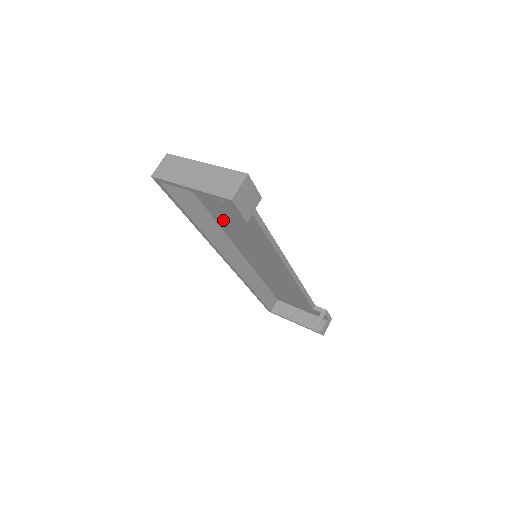
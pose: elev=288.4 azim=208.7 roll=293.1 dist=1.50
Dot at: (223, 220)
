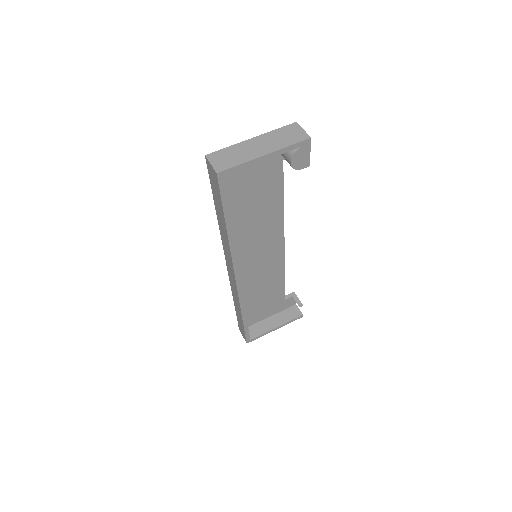
Dot at: (238, 222)
